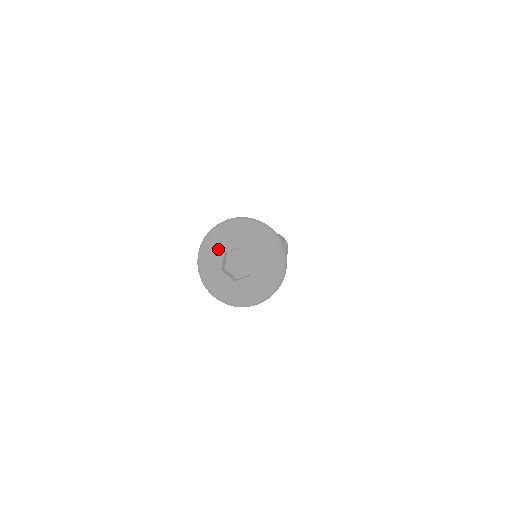
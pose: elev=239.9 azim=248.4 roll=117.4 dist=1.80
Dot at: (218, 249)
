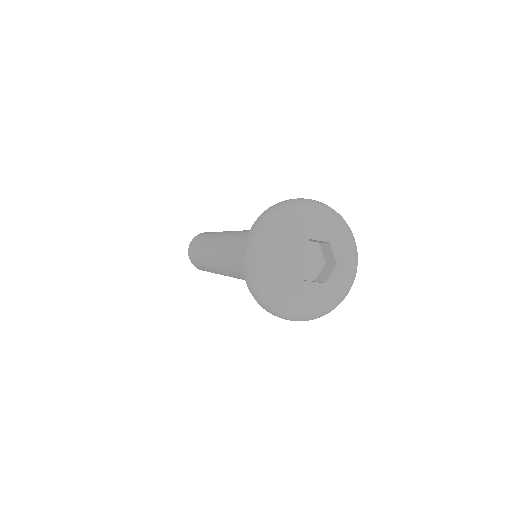
Dot at: (305, 230)
